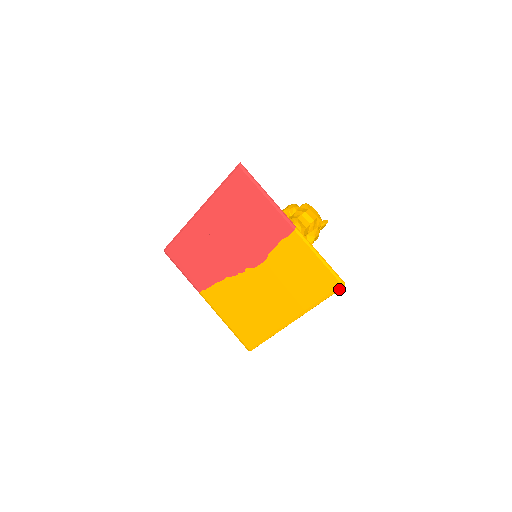
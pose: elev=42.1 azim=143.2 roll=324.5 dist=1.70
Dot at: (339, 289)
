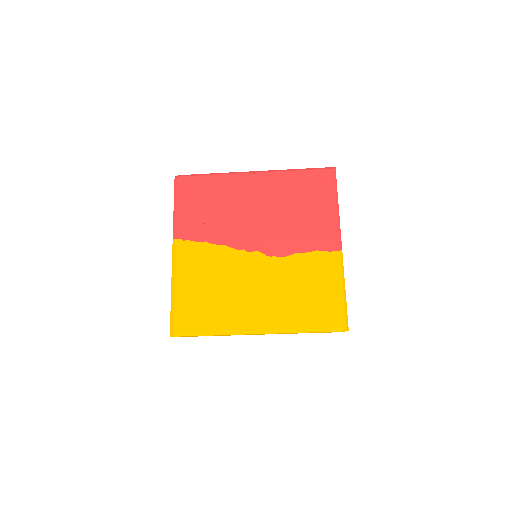
Dot at: (339, 330)
